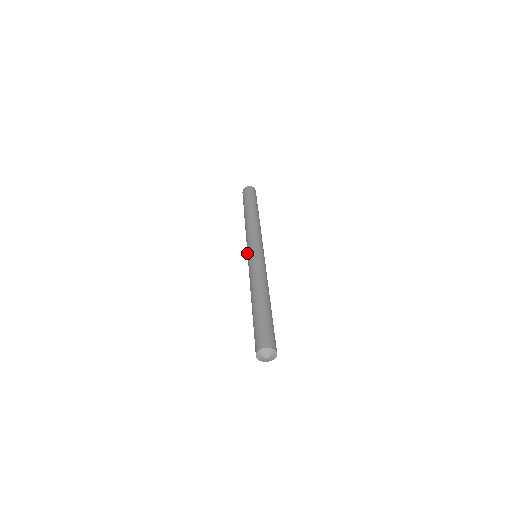
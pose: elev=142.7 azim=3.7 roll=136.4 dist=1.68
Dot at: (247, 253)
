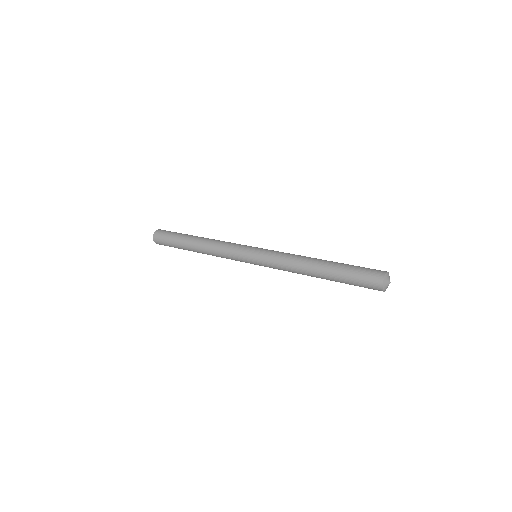
Dot at: (247, 260)
